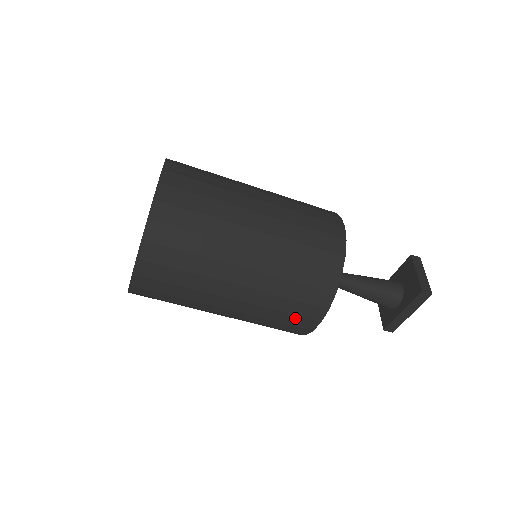
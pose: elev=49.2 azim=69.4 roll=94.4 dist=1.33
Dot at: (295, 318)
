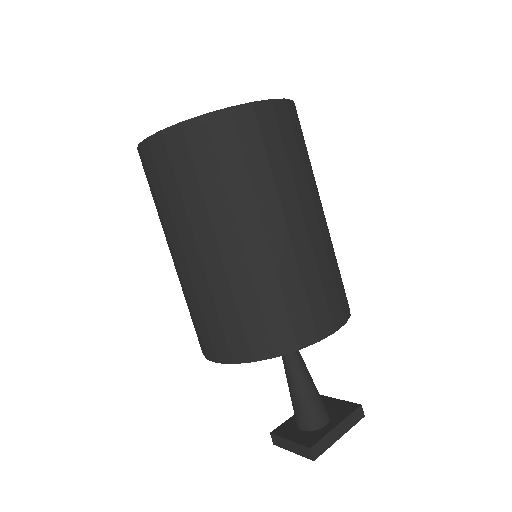
Dot at: (323, 303)
